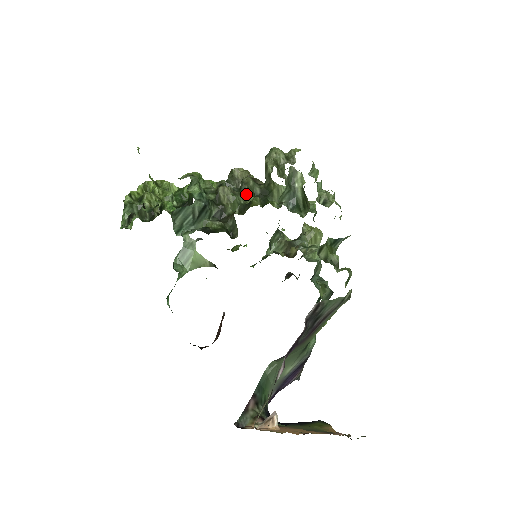
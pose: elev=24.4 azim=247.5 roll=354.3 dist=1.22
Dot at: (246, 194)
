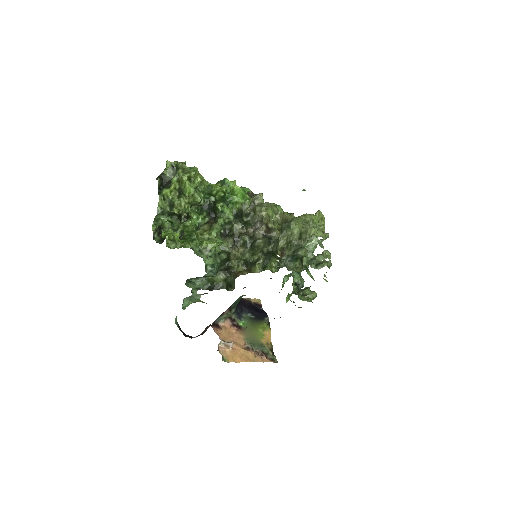
Dot at: (254, 253)
